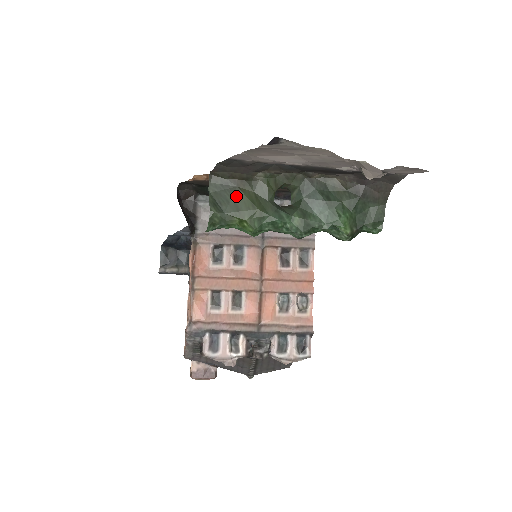
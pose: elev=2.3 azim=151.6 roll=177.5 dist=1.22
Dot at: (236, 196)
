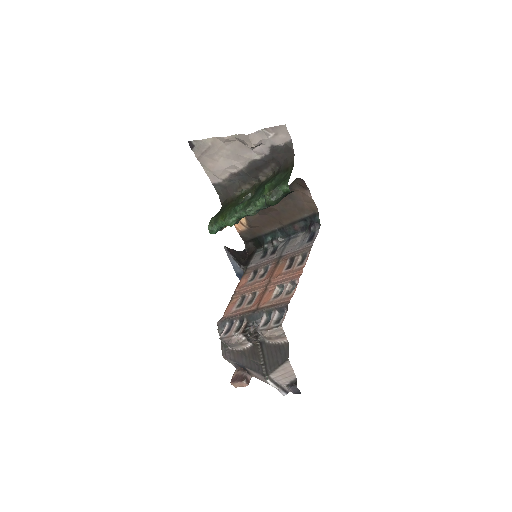
Dot at: (225, 208)
